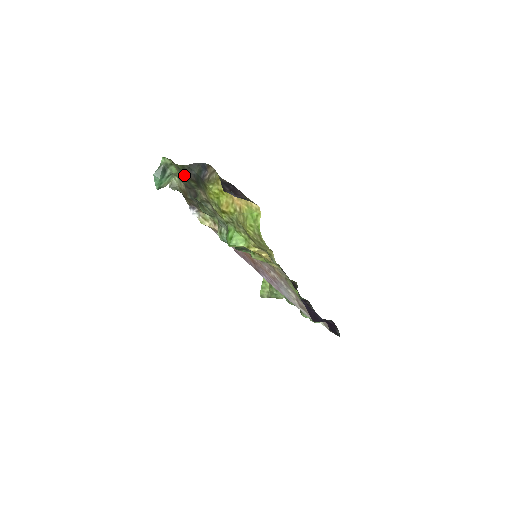
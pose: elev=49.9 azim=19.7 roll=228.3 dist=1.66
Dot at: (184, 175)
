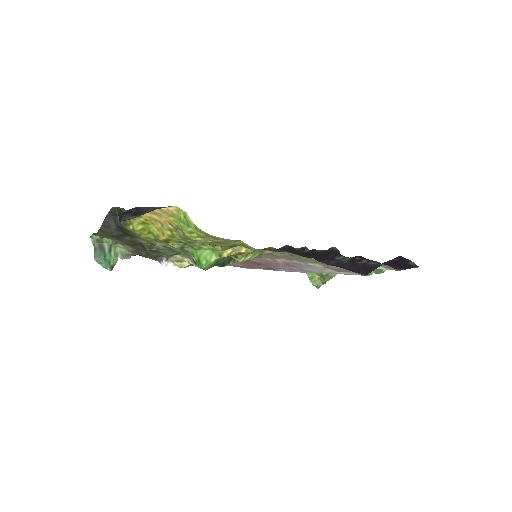
Dot at: (112, 237)
